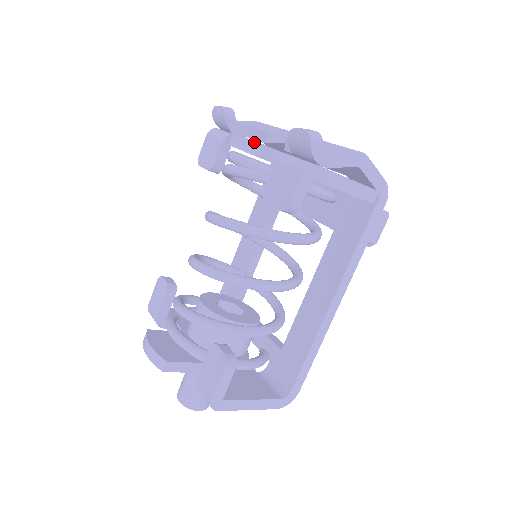
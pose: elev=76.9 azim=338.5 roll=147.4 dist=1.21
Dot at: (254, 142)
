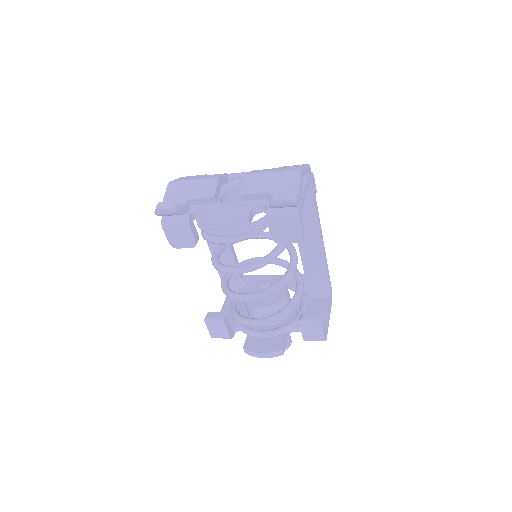
Dot at: (241, 221)
